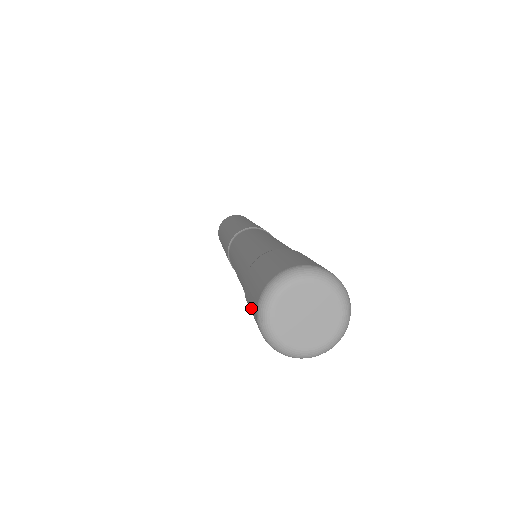
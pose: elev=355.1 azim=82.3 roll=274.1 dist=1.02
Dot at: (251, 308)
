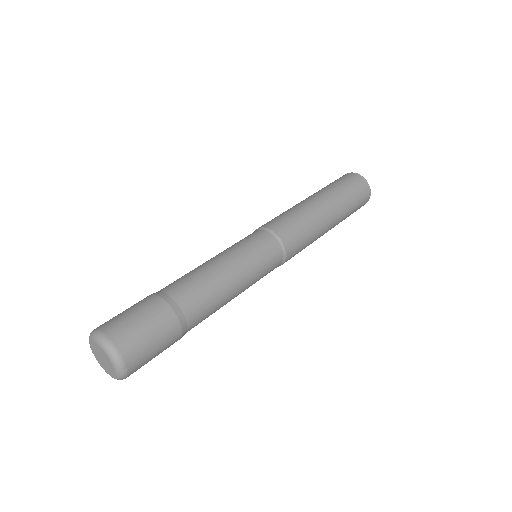
Dot at: occluded
